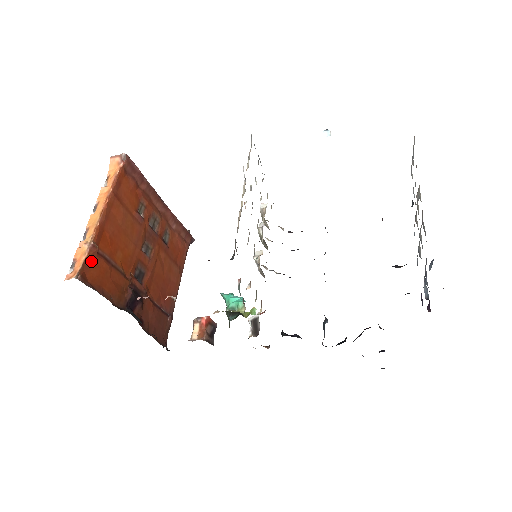
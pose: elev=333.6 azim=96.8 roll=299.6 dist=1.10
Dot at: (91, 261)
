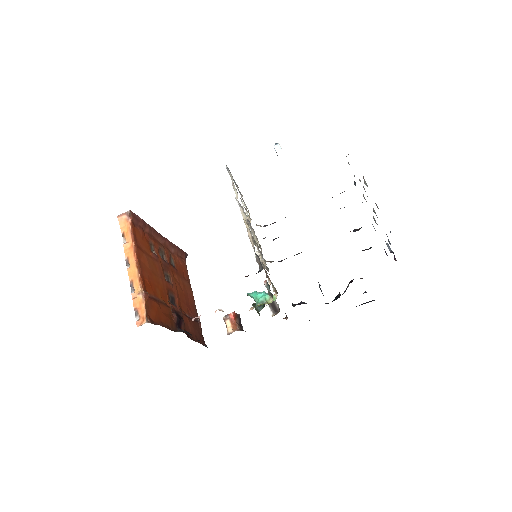
Dot at: (148, 305)
